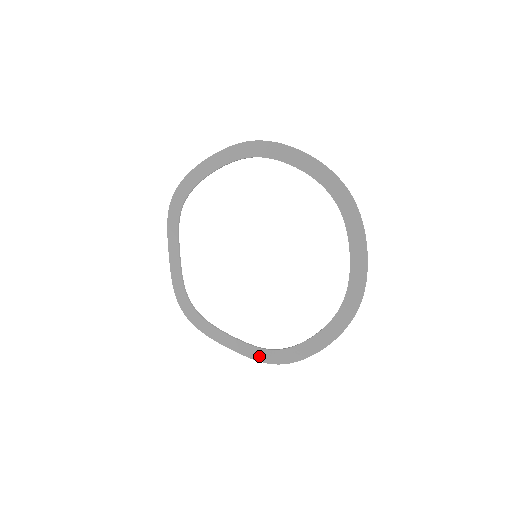
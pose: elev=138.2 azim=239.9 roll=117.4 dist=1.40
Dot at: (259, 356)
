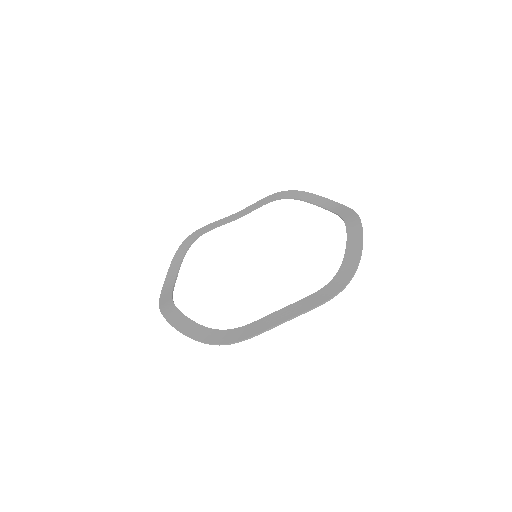
Dot at: (247, 332)
